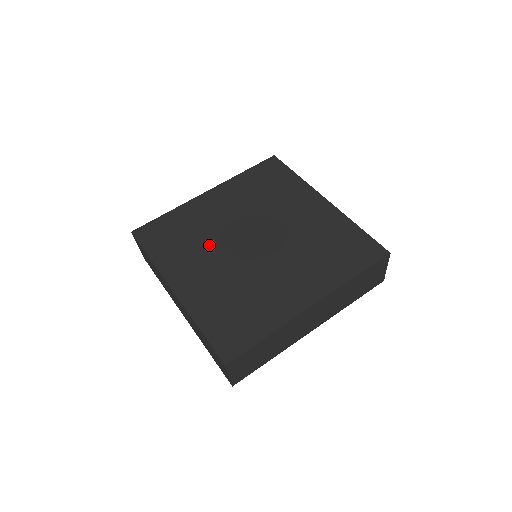
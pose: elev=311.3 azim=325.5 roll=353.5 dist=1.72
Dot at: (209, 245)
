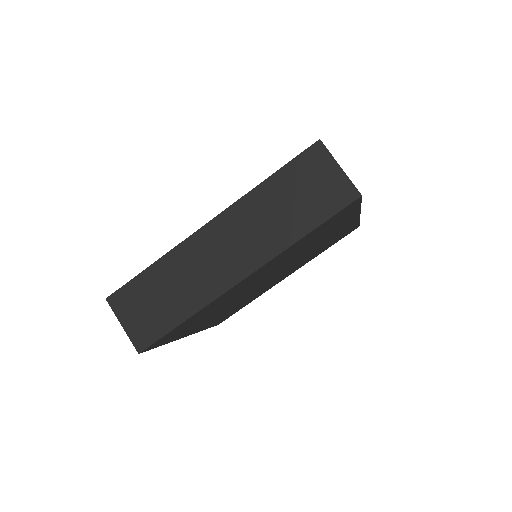
Dot at: occluded
